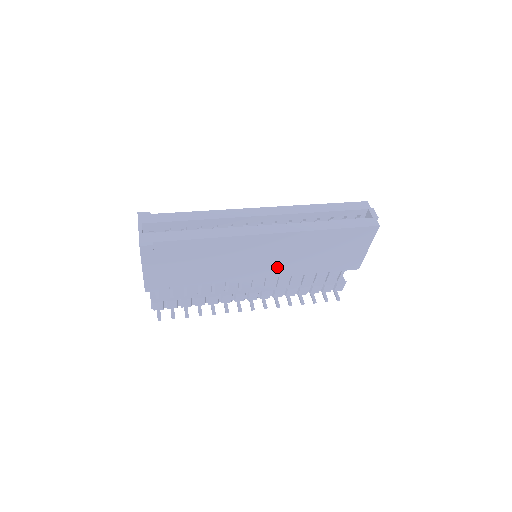
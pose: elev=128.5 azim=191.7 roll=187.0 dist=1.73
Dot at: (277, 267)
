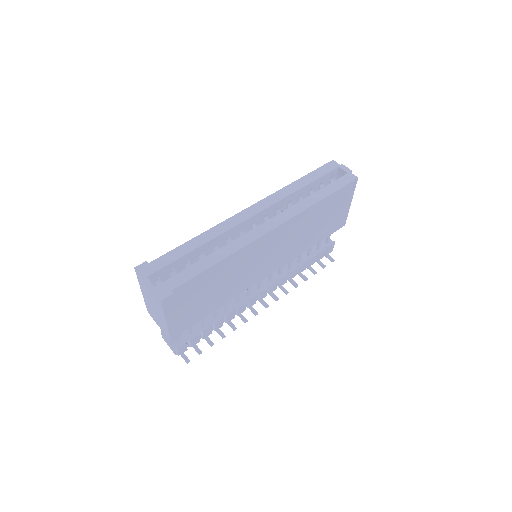
Dot at: (281, 257)
